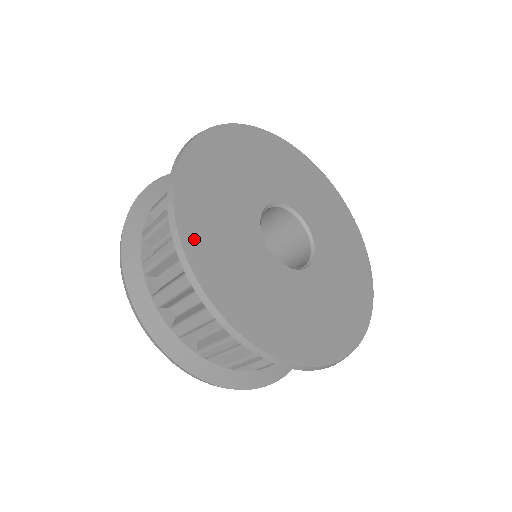
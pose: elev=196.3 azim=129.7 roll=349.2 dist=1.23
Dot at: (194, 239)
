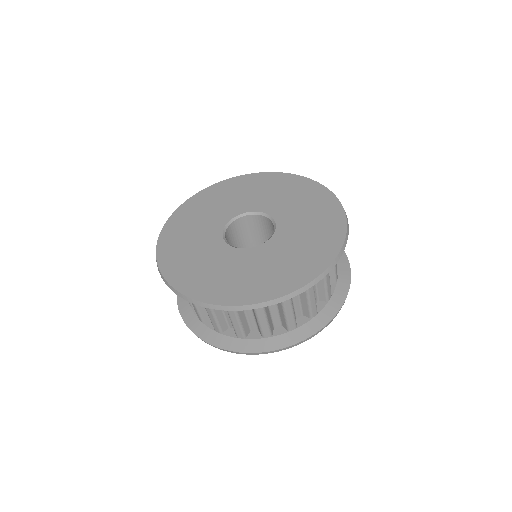
Dot at: (166, 250)
